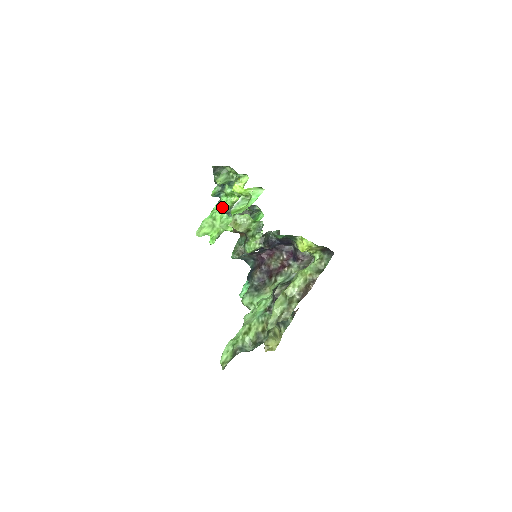
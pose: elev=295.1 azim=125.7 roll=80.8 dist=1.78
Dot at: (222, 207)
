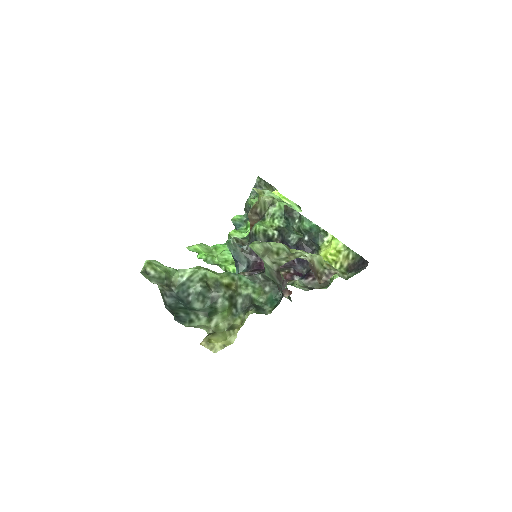
Dot at: (236, 232)
